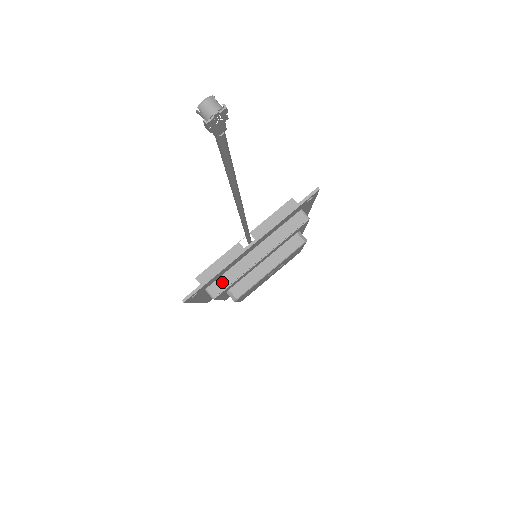
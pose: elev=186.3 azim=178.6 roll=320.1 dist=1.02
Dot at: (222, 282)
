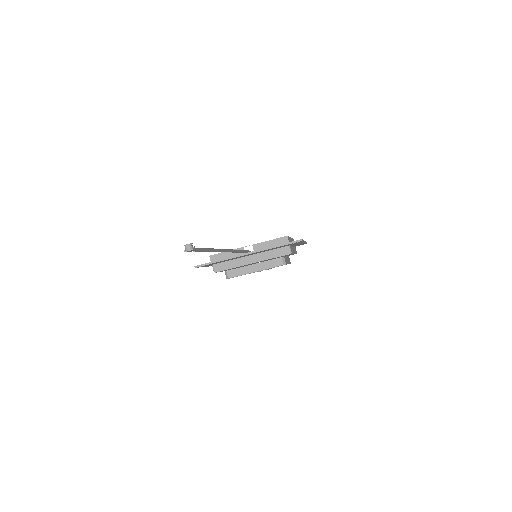
Dot at: (223, 265)
